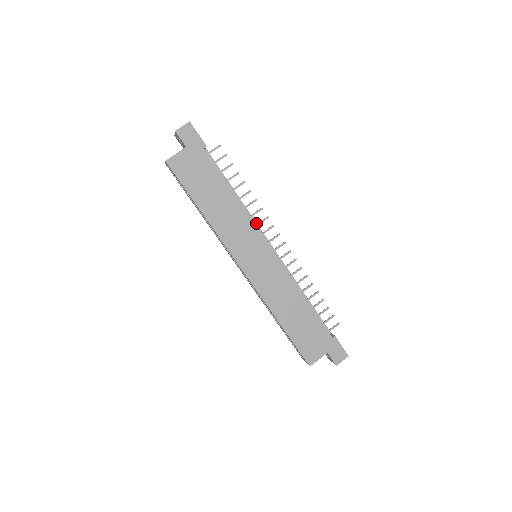
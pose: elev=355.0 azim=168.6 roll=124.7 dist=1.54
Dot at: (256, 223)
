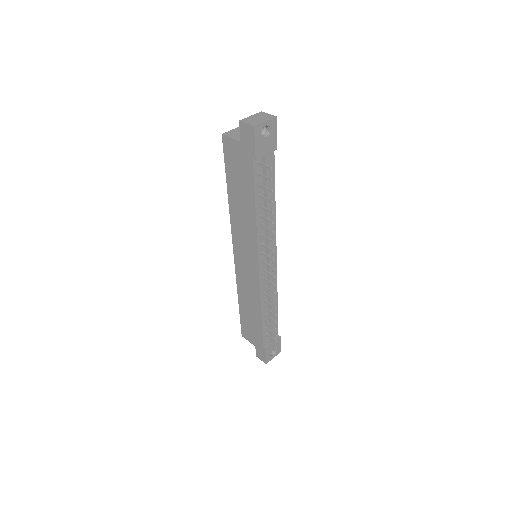
Dot at: (268, 242)
